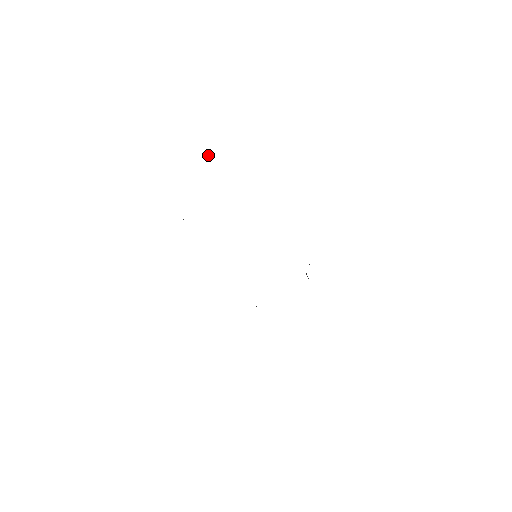
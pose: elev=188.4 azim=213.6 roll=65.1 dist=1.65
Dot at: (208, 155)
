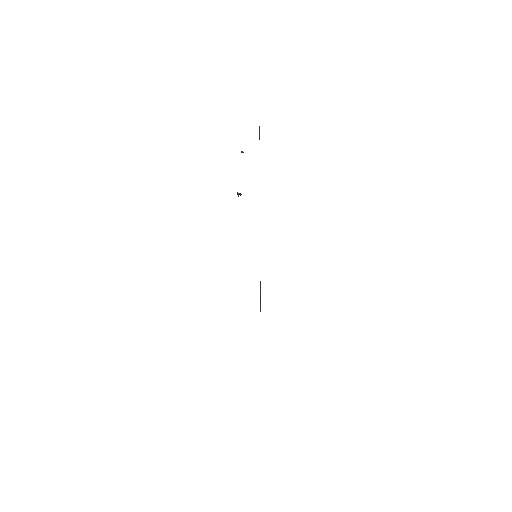
Dot at: (243, 152)
